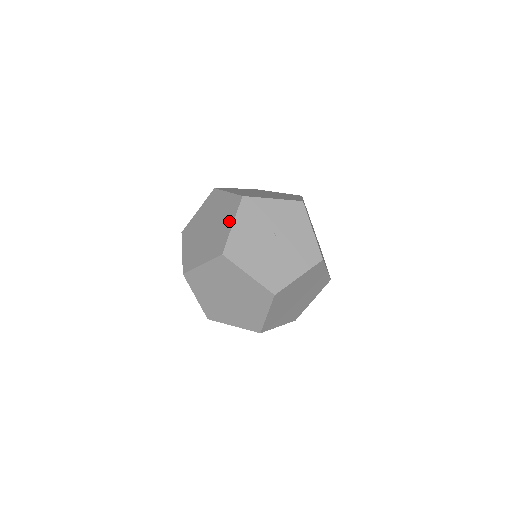
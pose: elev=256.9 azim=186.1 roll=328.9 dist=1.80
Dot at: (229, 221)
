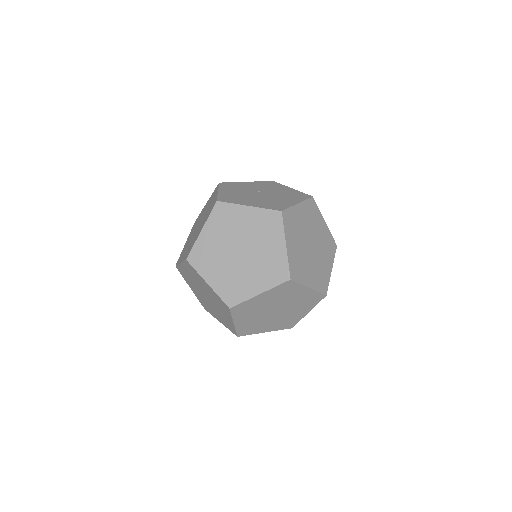
Dot at: (214, 196)
